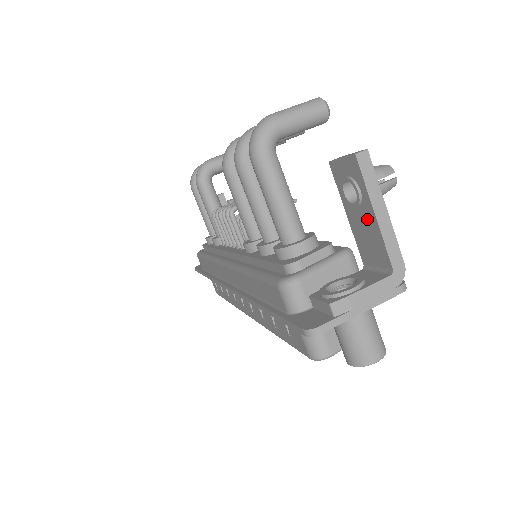
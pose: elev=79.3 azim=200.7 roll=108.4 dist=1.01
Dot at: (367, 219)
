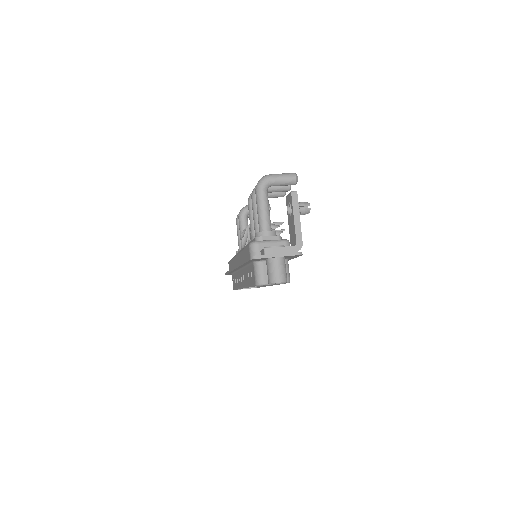
Dot at: (292, 221)
